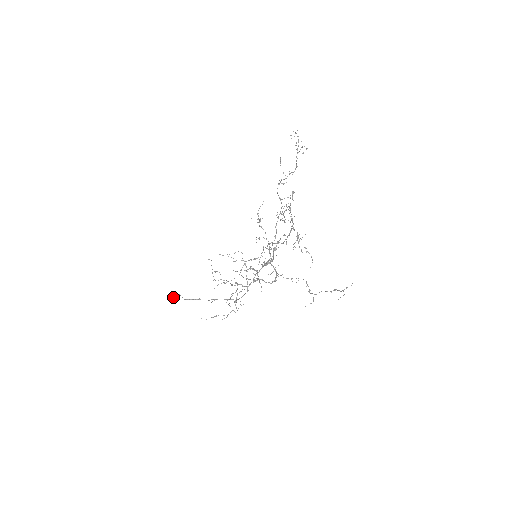
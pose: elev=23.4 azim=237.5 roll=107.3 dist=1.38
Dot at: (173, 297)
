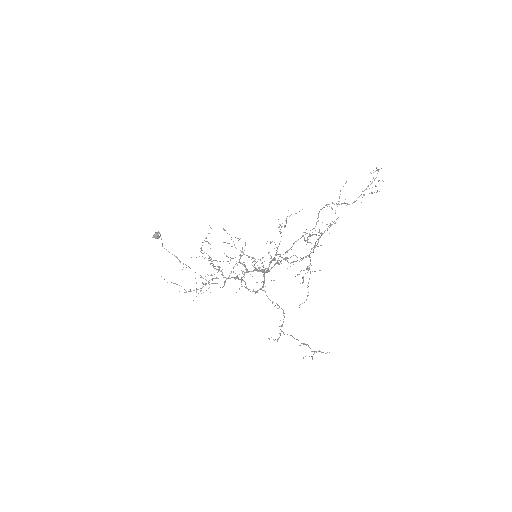
Dot at: (154, 237)
